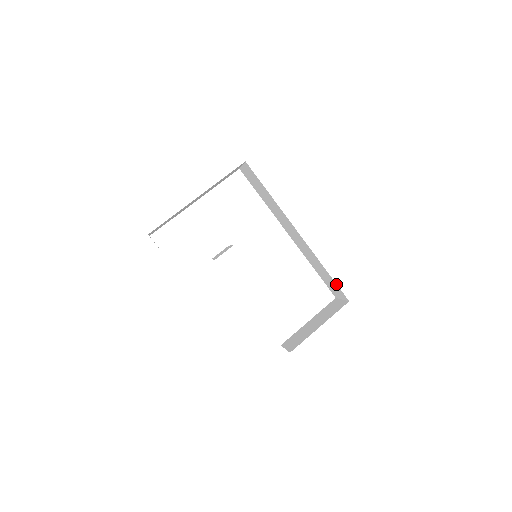
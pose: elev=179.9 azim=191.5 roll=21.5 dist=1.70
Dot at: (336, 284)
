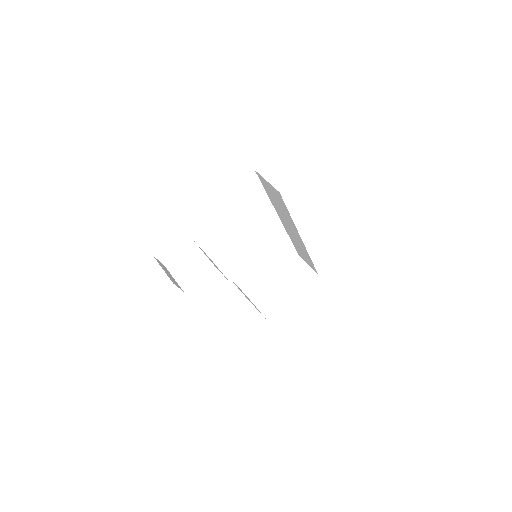
Dot at: (314, 267)
